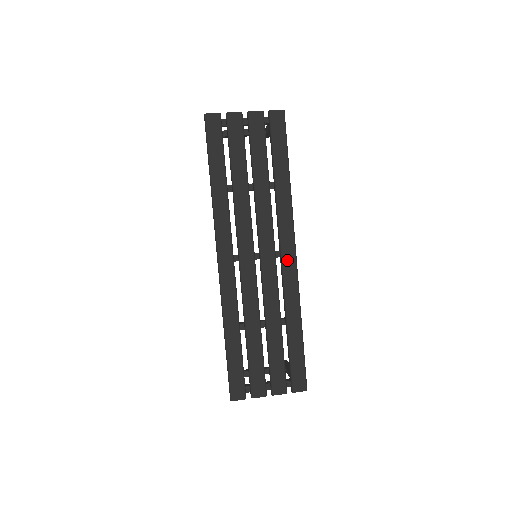
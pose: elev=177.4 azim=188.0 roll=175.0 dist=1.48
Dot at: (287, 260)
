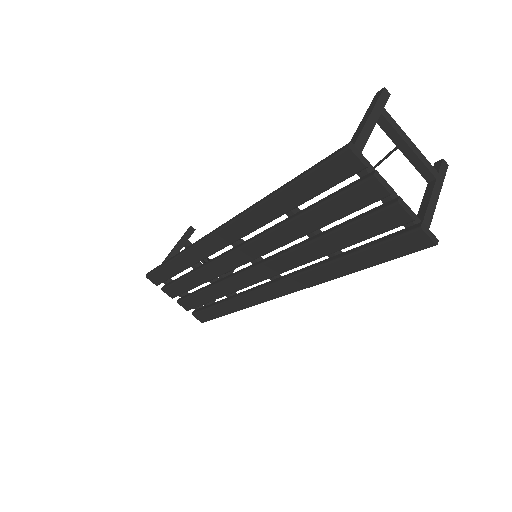
Dot at: (271, 290)
